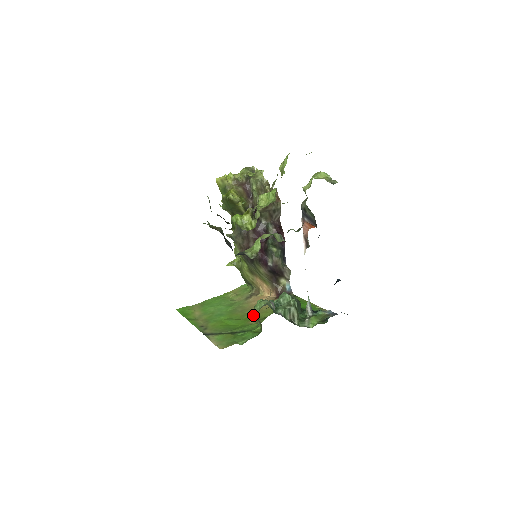
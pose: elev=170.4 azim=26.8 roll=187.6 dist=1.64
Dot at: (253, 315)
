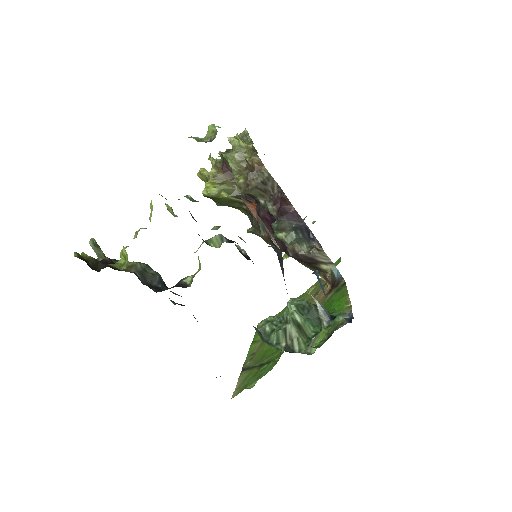
Dot at: occluded
